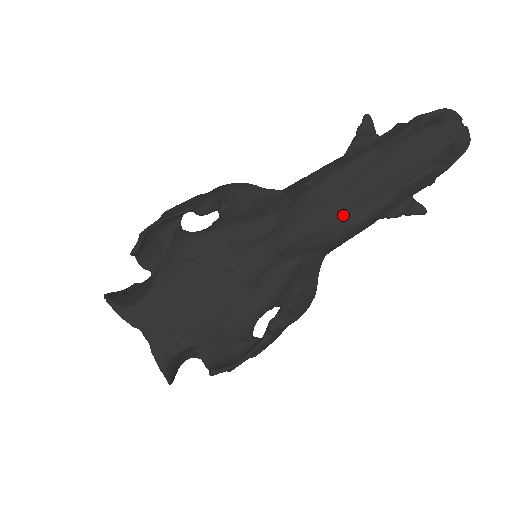
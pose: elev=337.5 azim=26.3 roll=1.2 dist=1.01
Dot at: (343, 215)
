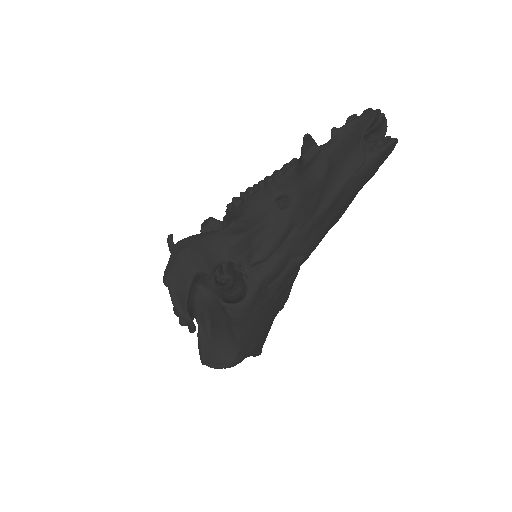
Dot at: (331, 225)
